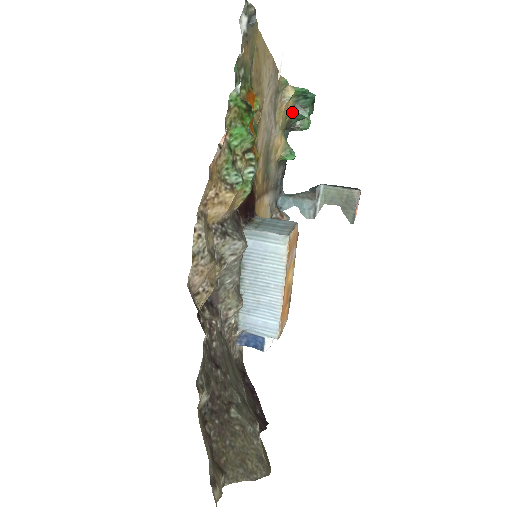
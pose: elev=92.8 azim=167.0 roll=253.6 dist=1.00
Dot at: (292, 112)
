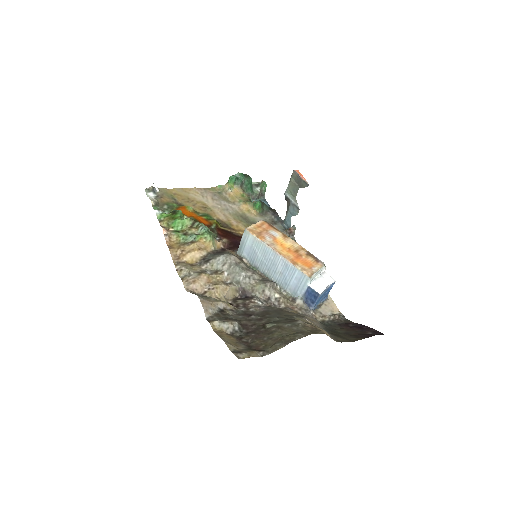
Dot at: (243, 190)
